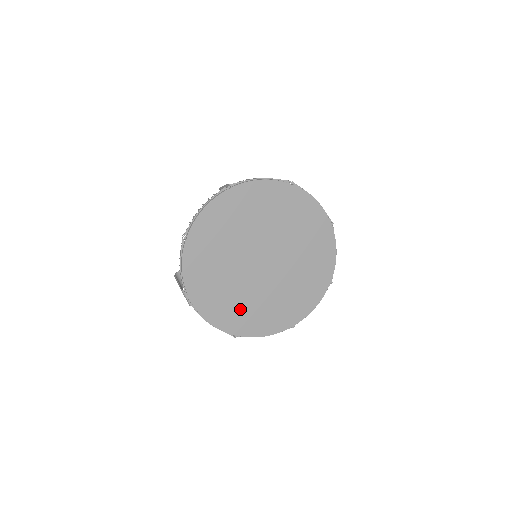
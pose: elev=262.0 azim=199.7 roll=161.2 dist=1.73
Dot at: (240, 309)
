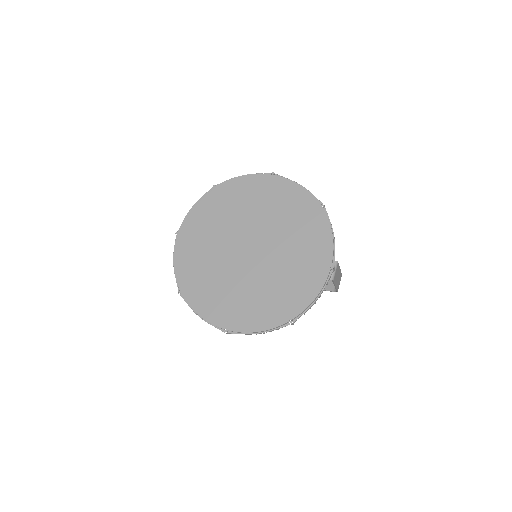
Dot at: (202, 272)
